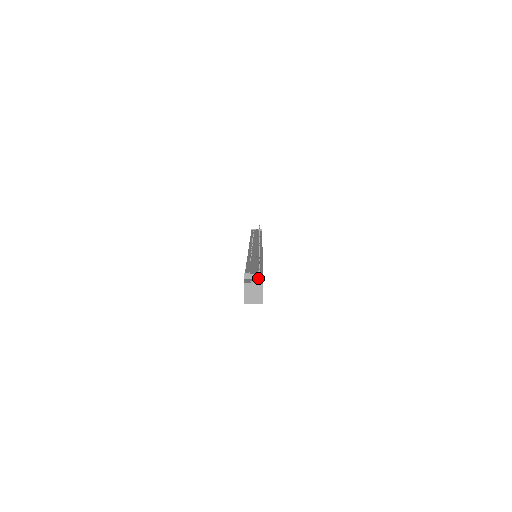
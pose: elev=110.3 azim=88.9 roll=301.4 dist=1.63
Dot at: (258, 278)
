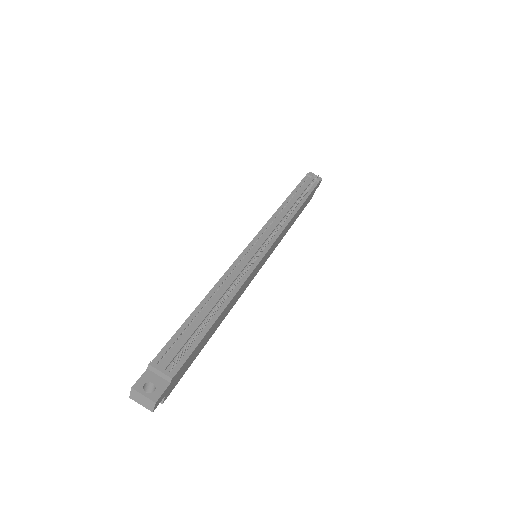
Dot at: (164, 378)
